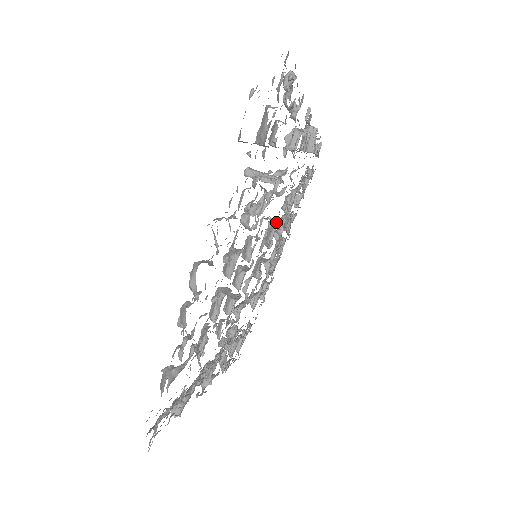
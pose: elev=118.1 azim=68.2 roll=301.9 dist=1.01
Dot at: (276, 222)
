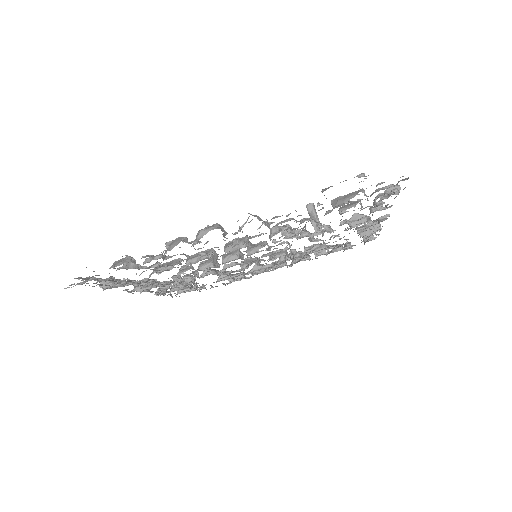
Dot at: (293, 249)
